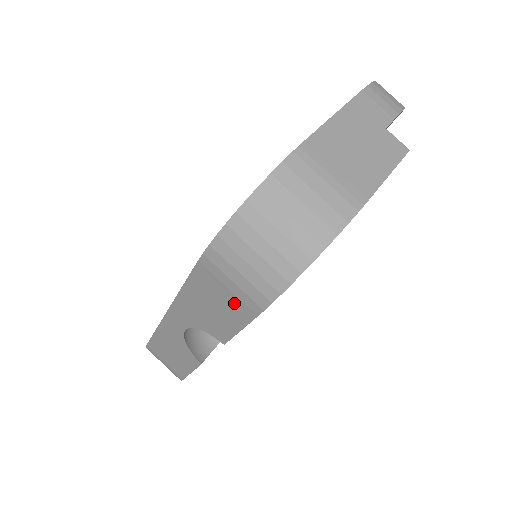
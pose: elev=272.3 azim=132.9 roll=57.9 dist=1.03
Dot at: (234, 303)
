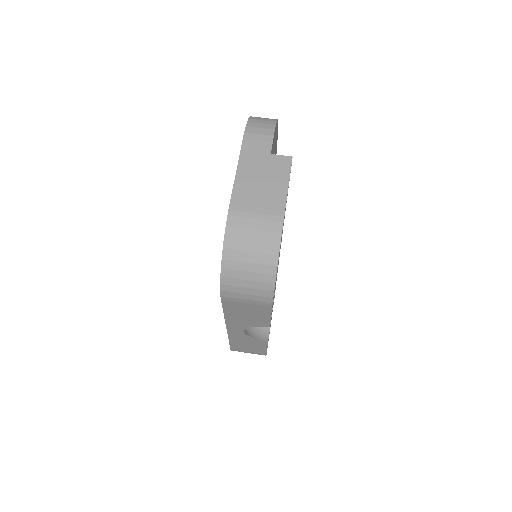
Dot at: (256, 308)
